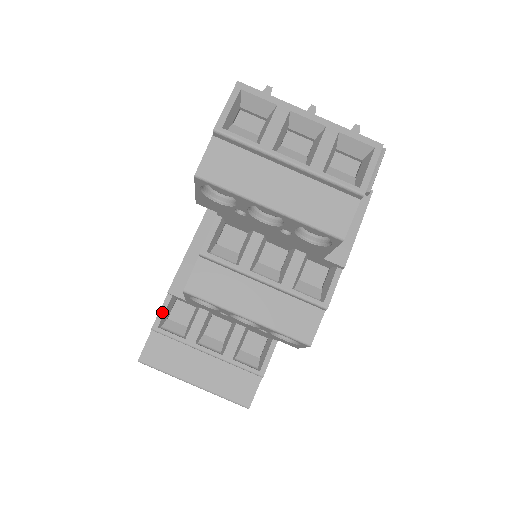
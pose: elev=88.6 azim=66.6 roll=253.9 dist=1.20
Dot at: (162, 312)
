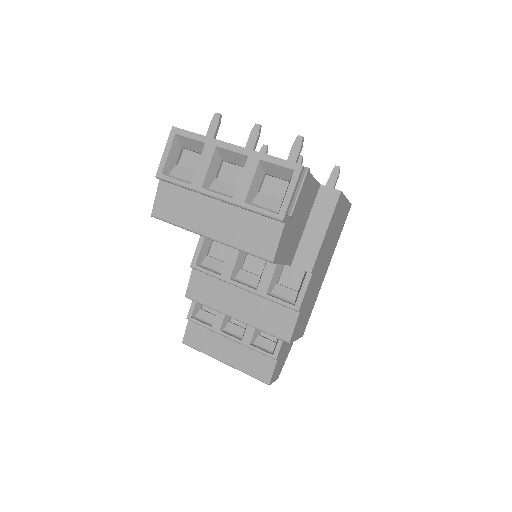
Dot at: (193, 305)
